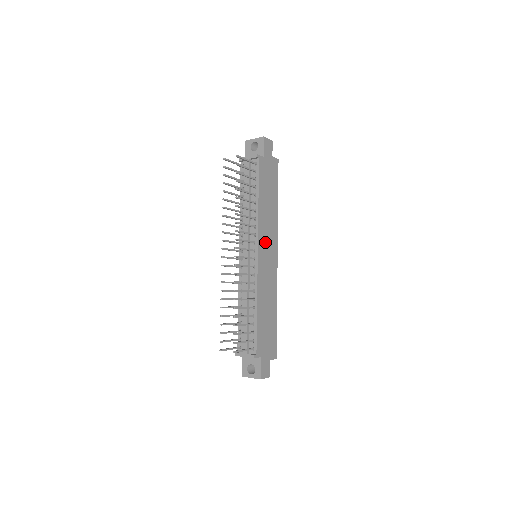
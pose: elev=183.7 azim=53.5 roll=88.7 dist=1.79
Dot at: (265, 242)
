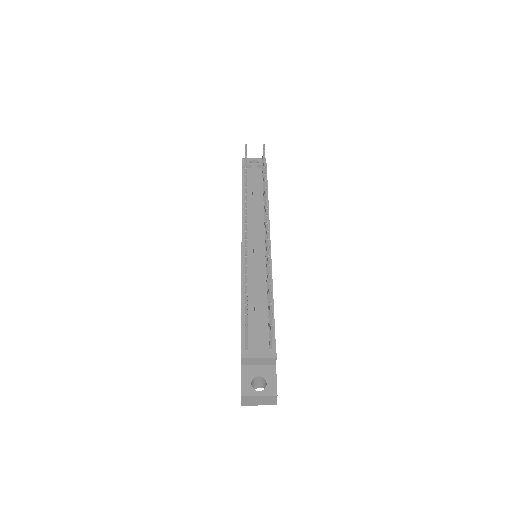
Dot at: occluded
